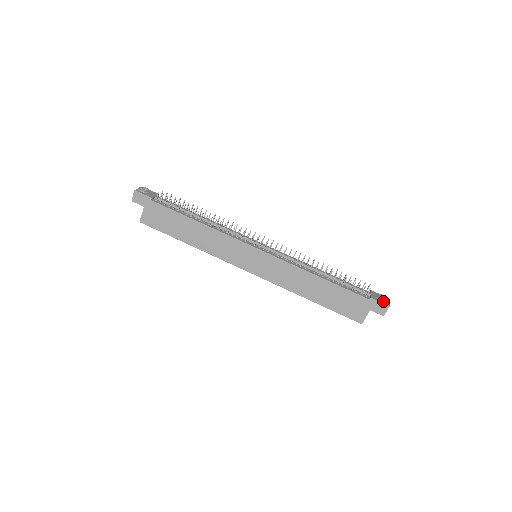
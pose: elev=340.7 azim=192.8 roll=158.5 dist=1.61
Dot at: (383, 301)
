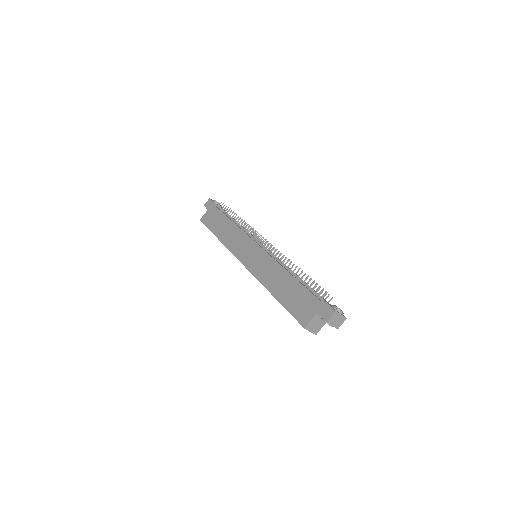
Dot at: (333, 307)
